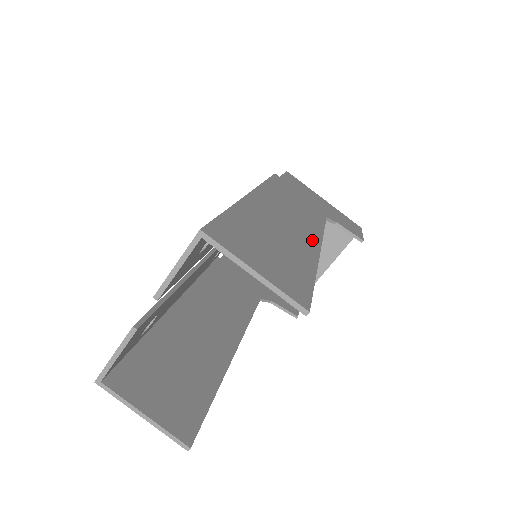
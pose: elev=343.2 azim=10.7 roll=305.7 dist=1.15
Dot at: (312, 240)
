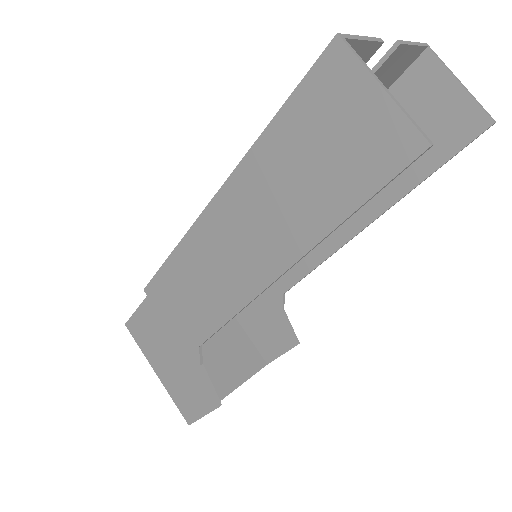
Dot at: (356, 222)
